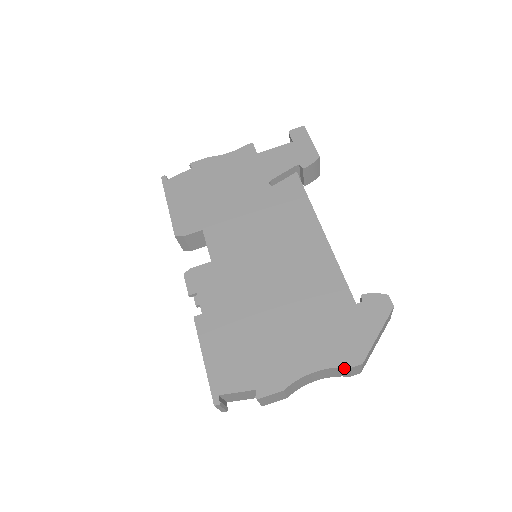
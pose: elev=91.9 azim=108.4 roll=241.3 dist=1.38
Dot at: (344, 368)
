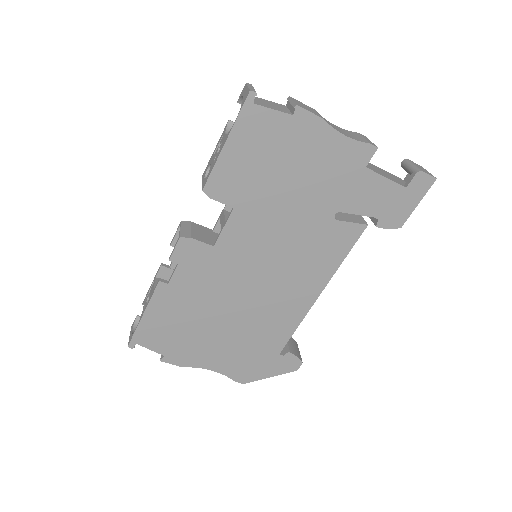
Dot at: (231, 377)
